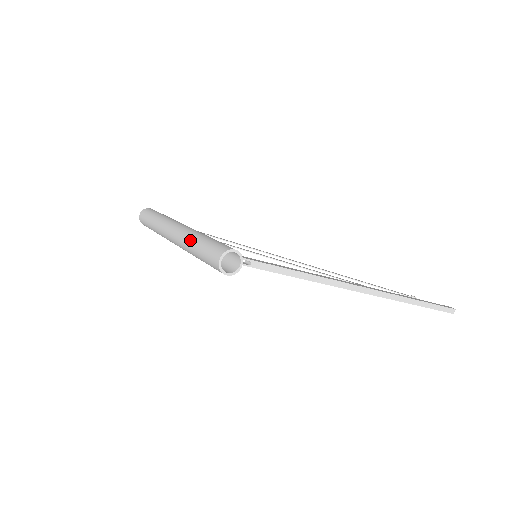
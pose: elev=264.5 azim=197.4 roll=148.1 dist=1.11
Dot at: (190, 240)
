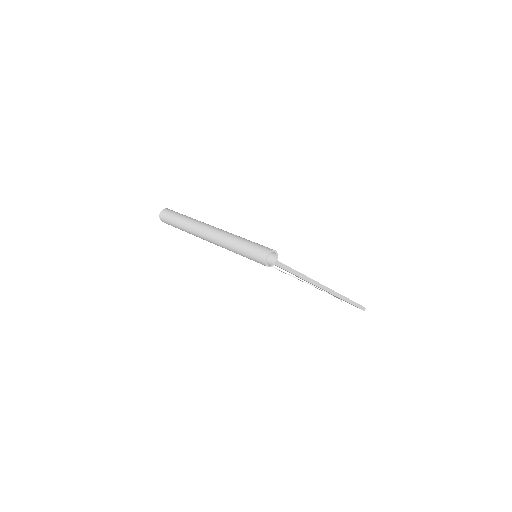
Dot at: (232, 240)
